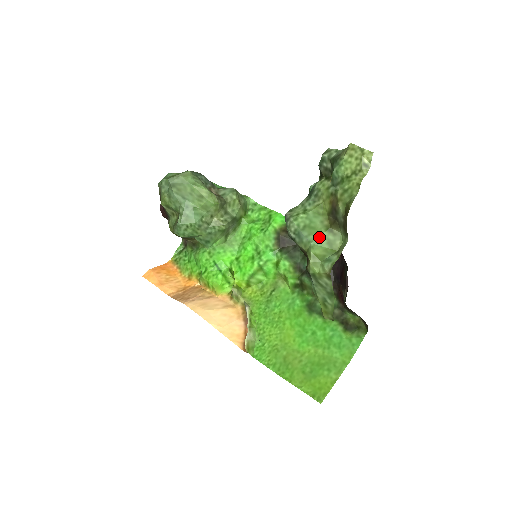
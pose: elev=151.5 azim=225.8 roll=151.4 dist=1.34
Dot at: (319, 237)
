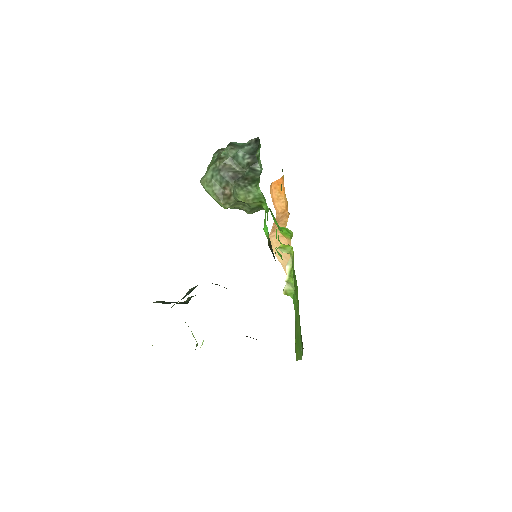
Dot at: occluded
